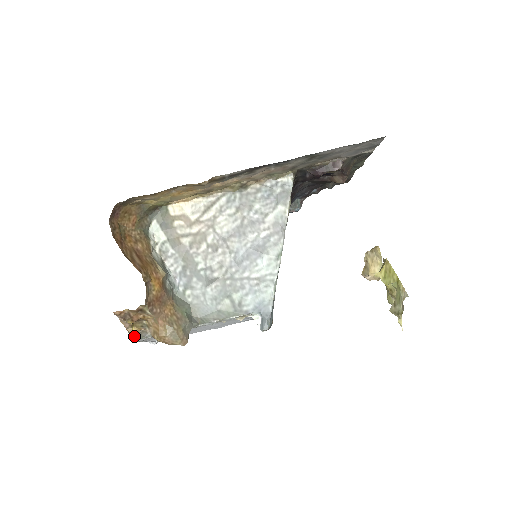
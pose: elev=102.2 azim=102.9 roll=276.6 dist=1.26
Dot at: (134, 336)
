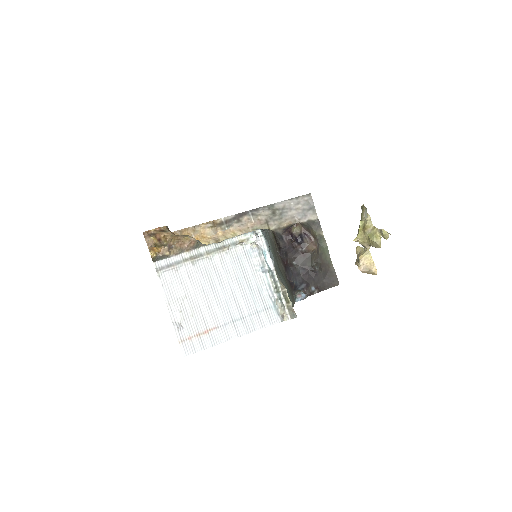
Dot at: (156, 260)
